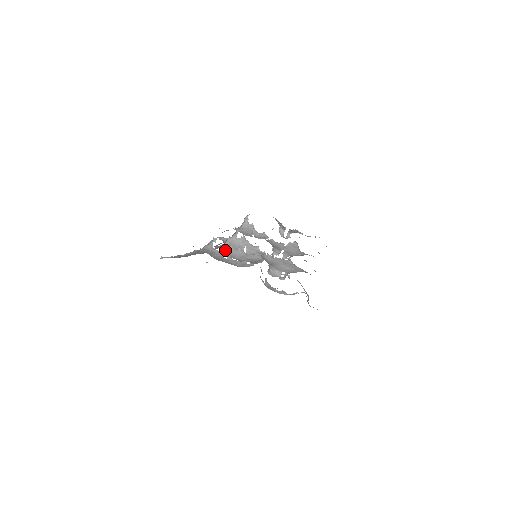
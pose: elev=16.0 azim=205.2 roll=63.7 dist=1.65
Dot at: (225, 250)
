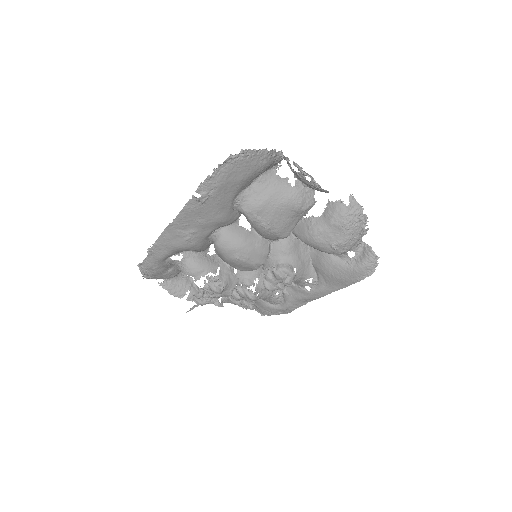
Dot at: (233, 232)
